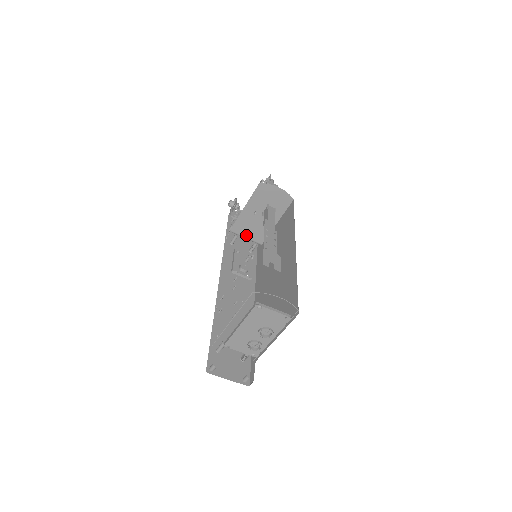
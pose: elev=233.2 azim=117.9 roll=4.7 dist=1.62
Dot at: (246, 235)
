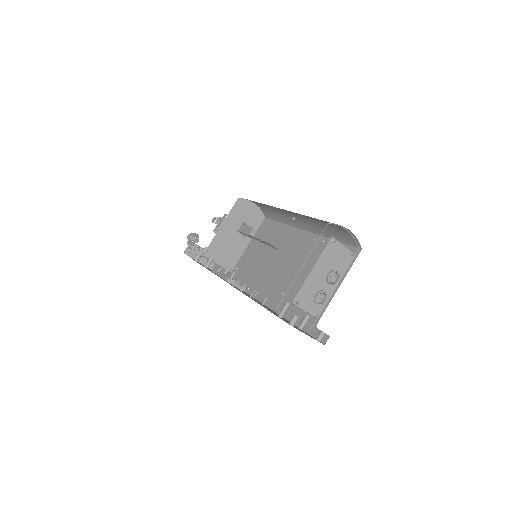
Dot at: (218, 259)
